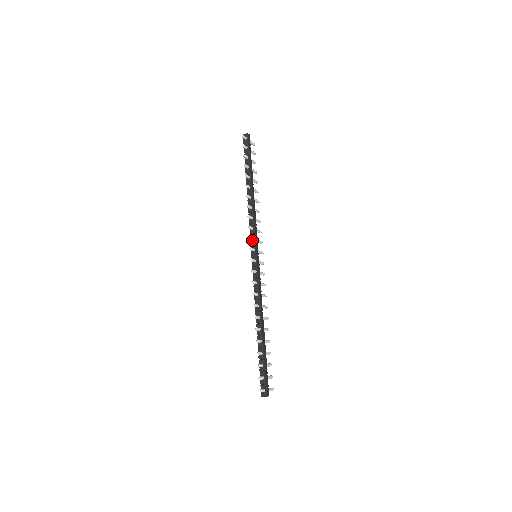
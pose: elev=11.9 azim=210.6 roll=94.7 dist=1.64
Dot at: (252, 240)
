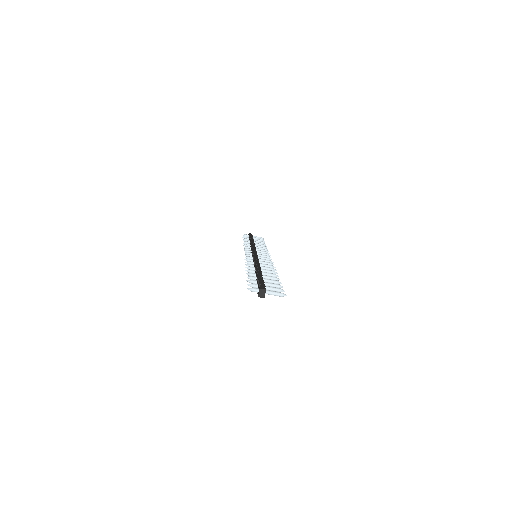
Dot at: occluded
